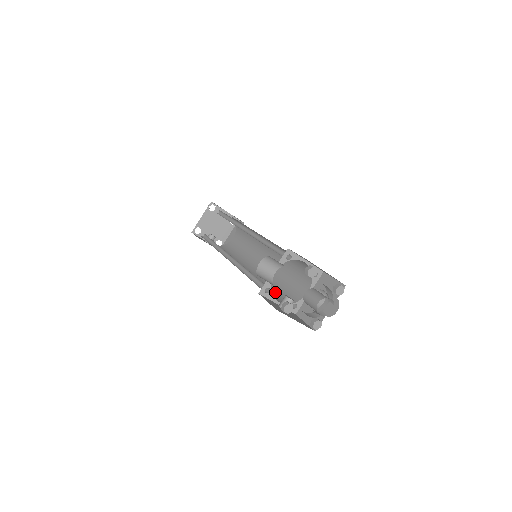
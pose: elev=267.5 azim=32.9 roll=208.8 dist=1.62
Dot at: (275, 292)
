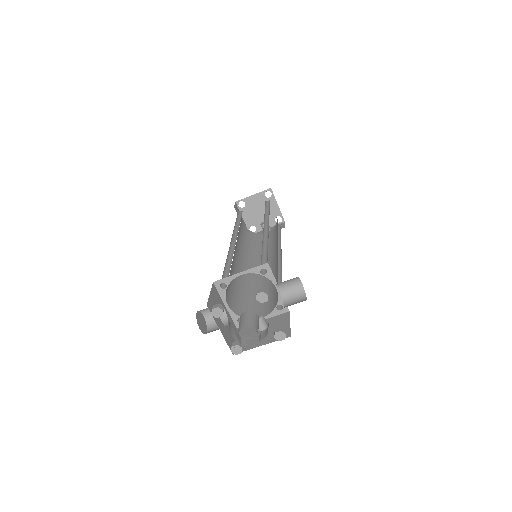
Dot at: (272, 293)
